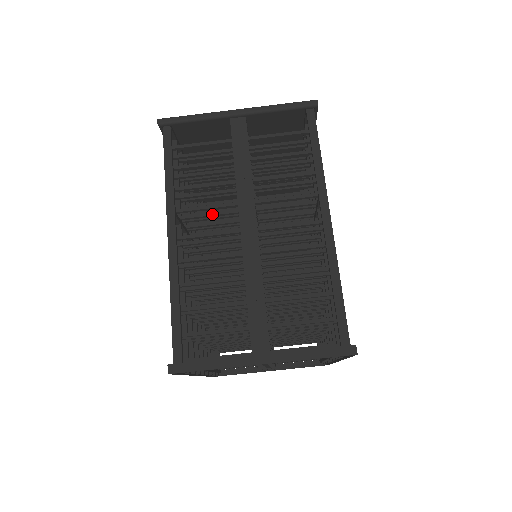
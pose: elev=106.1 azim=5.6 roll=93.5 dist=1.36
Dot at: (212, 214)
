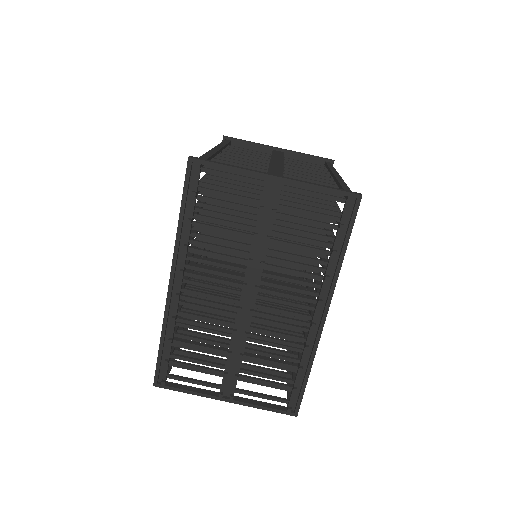
Dot at: occluded
